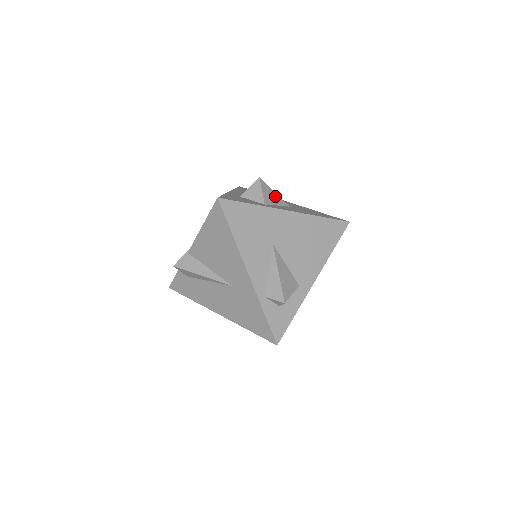
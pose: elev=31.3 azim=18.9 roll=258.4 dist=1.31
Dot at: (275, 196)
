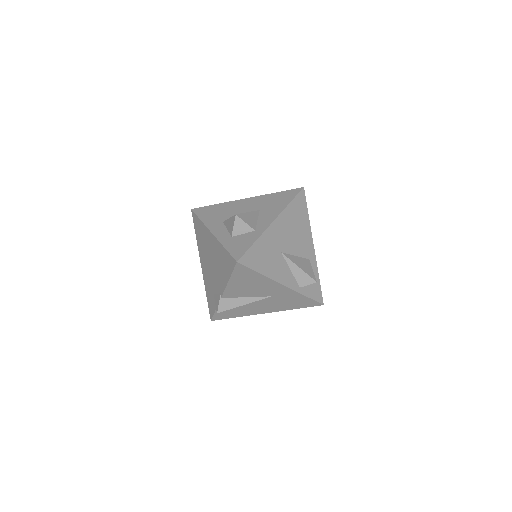
Dot at: (251, 215)
